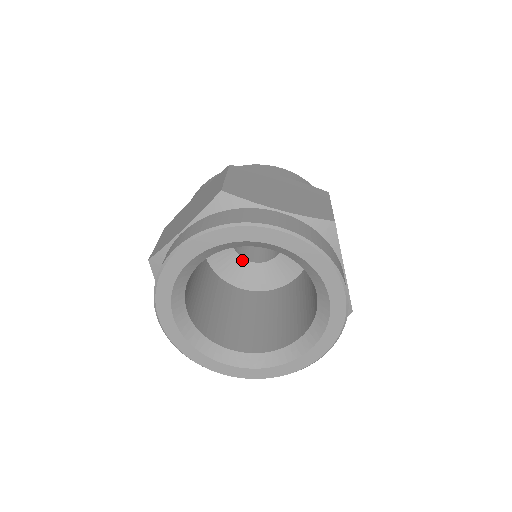
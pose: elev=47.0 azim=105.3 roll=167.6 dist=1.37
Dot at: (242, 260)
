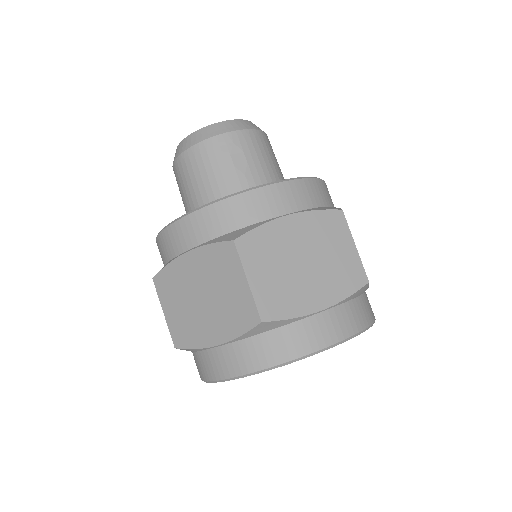
Dot at: occluded
